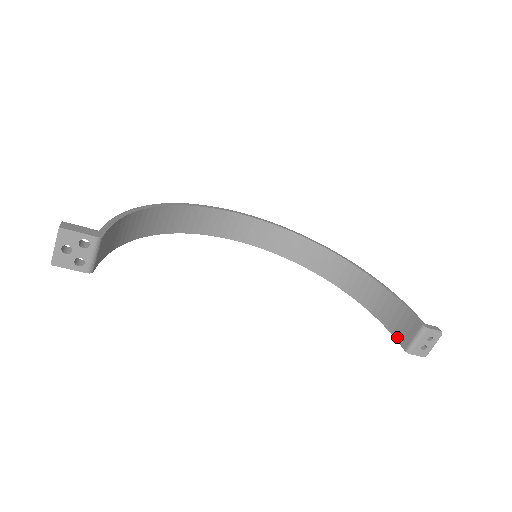
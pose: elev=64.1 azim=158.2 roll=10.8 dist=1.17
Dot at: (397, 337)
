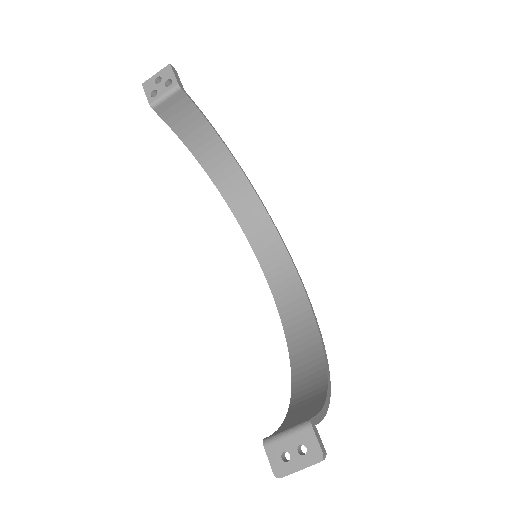
Dot at: (276, 431)
